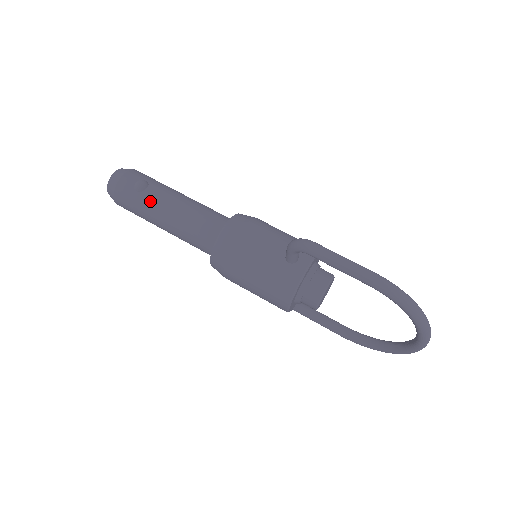
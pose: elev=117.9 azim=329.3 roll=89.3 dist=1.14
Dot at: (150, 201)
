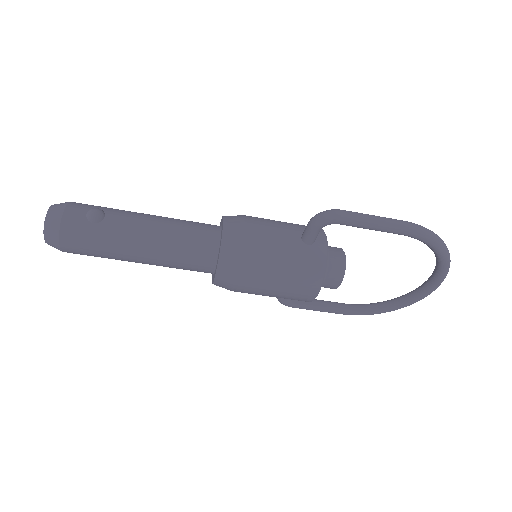
Dot at: (116, 230)
